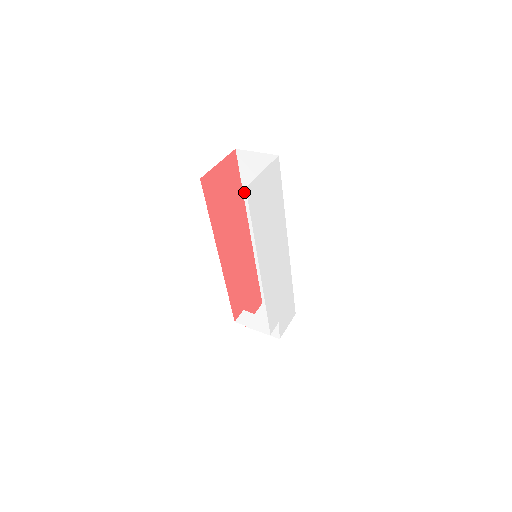
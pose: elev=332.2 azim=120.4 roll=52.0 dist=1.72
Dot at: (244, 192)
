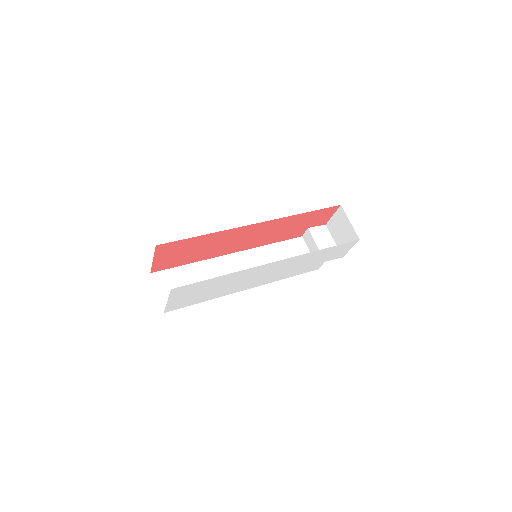
Dot at: (204, 236)
